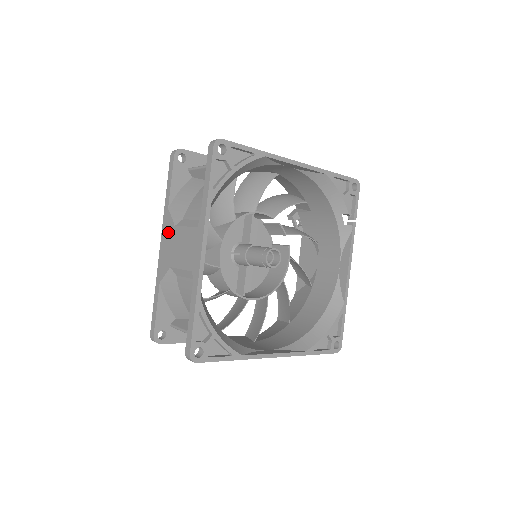
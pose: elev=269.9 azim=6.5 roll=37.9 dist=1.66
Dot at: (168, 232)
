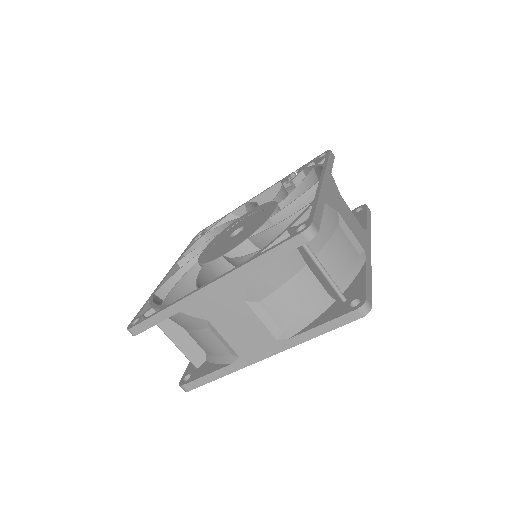
Dot at: (230, 294)
